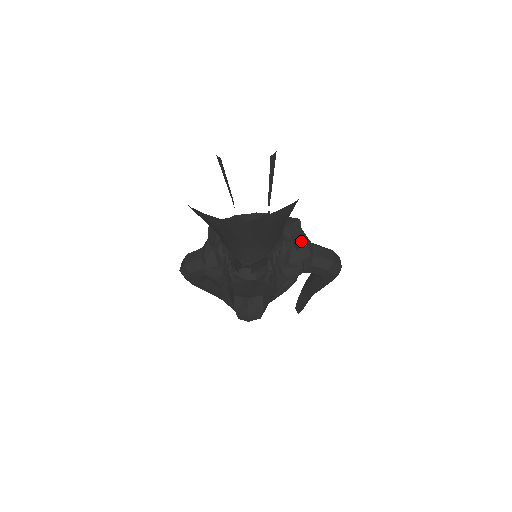
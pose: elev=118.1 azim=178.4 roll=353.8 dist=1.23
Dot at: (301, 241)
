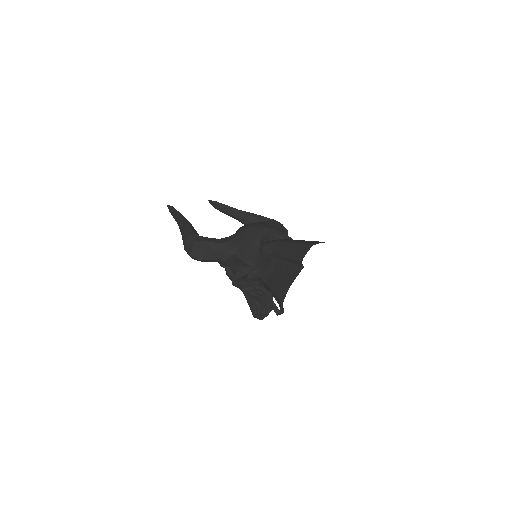
Dot at: occluded
